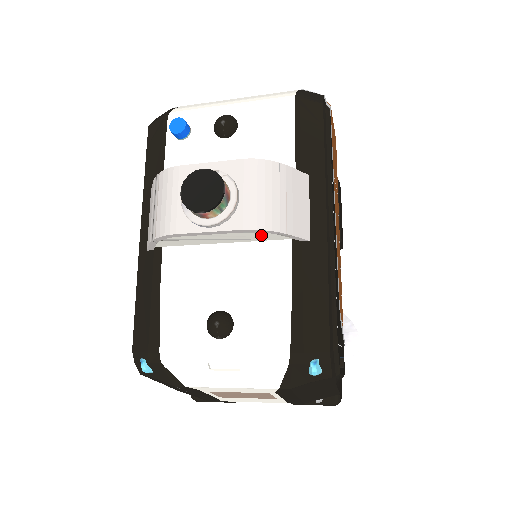
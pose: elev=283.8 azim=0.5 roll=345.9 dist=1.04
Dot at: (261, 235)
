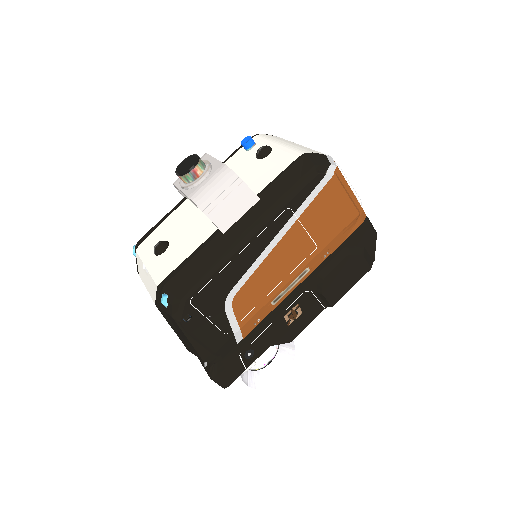
Dot at: occluded
